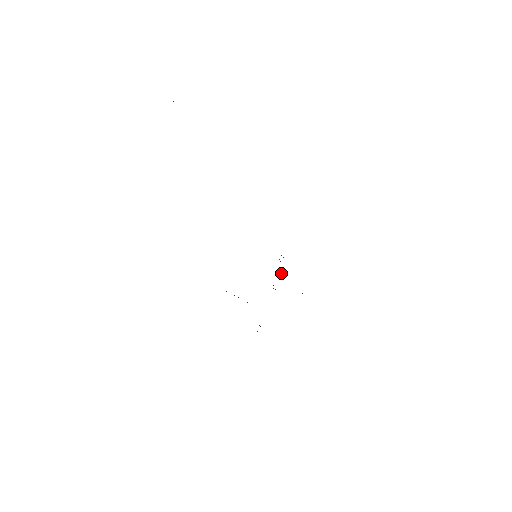
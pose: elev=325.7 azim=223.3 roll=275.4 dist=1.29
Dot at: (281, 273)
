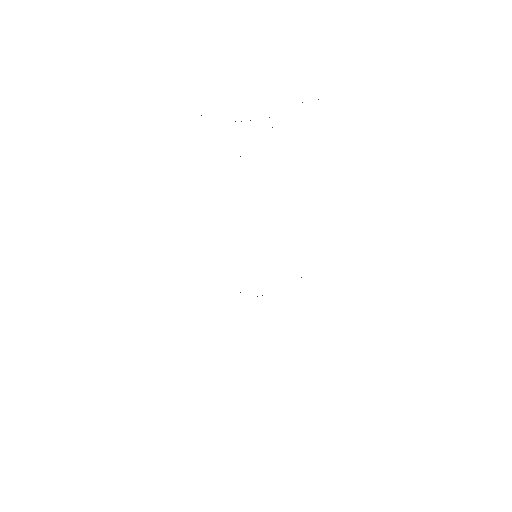
Dot at: (257, 296)
